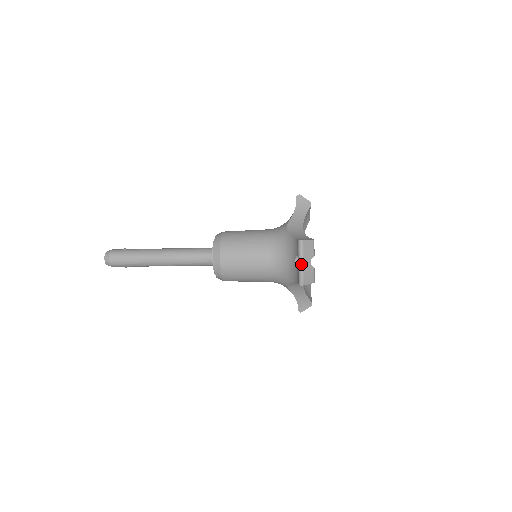
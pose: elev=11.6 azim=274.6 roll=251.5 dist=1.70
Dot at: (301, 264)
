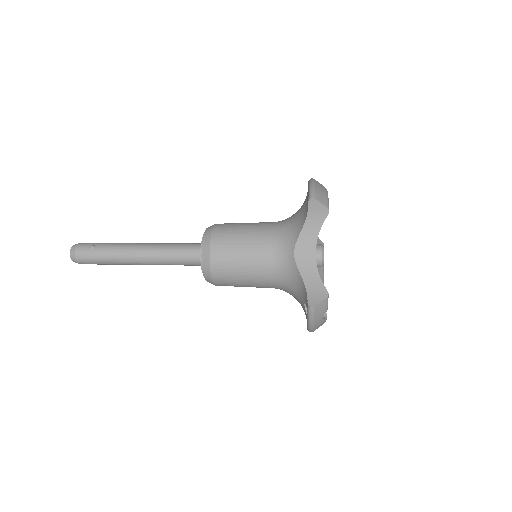
Dot at: (310, 325)
